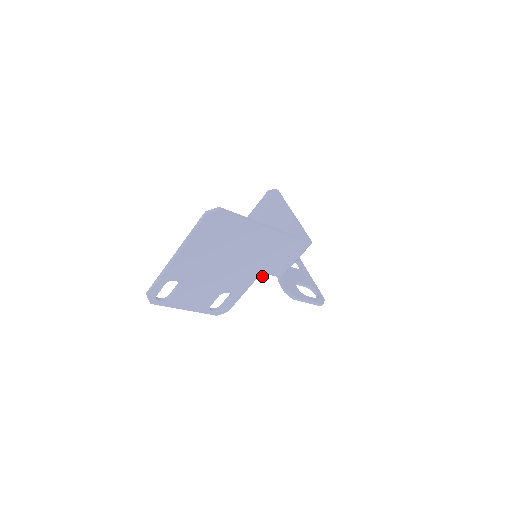
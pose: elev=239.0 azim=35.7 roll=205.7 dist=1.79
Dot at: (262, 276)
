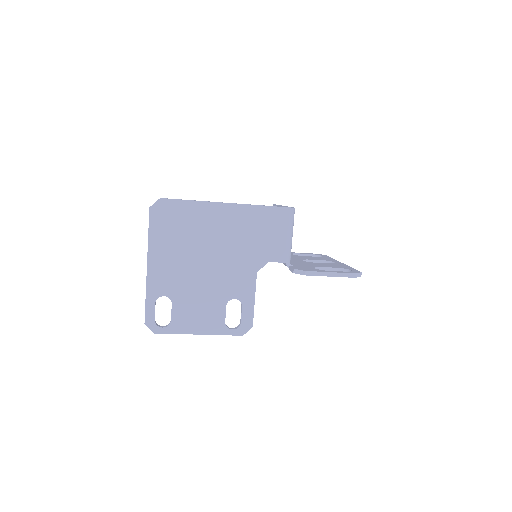
Dot at: (261, 266)
